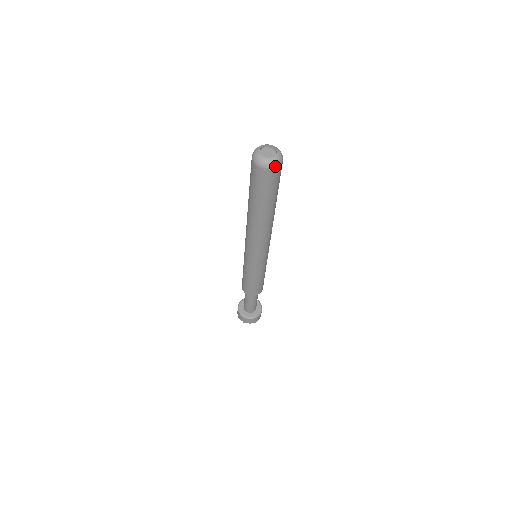
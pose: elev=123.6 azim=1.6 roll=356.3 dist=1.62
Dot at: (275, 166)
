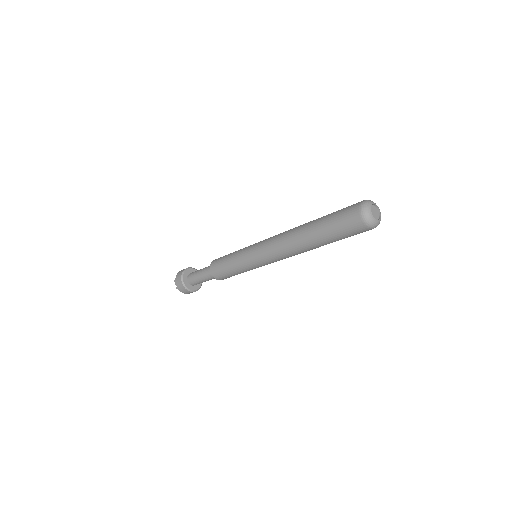
Dot at: (373, 227)
